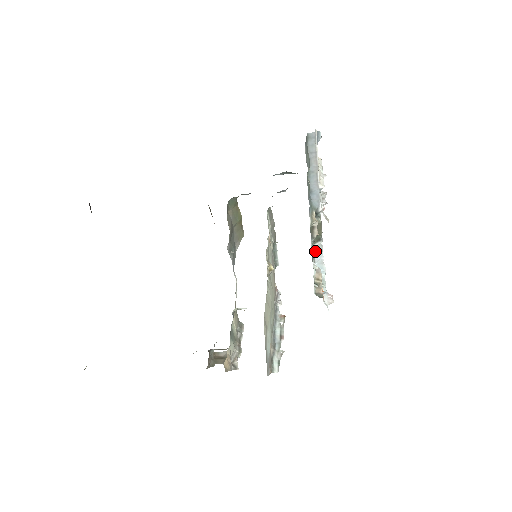
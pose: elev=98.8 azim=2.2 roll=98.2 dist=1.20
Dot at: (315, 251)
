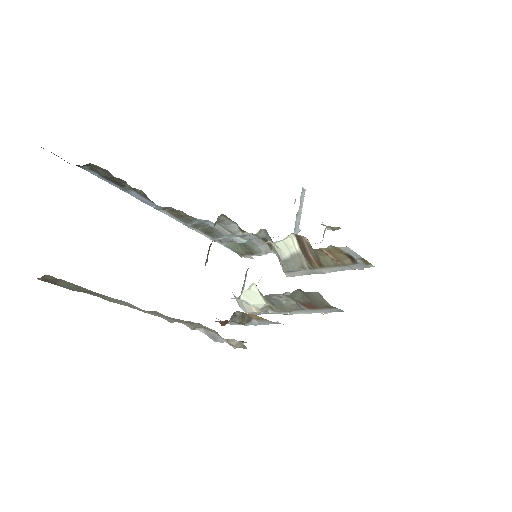
Dot at: occluded
